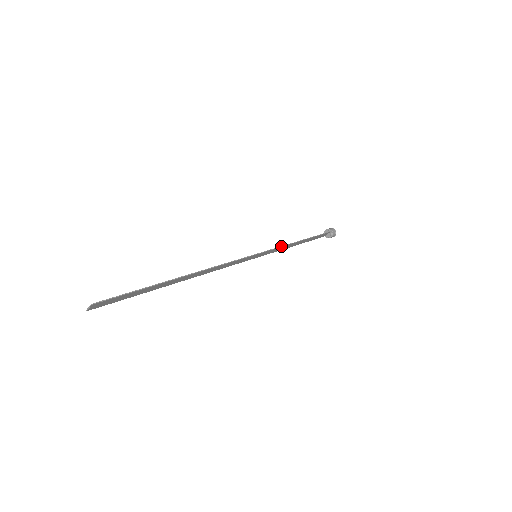
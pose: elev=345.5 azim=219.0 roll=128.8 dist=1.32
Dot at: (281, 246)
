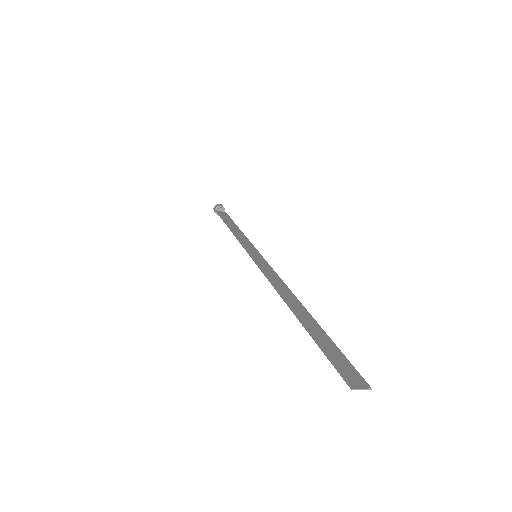
Dot at: occluded
